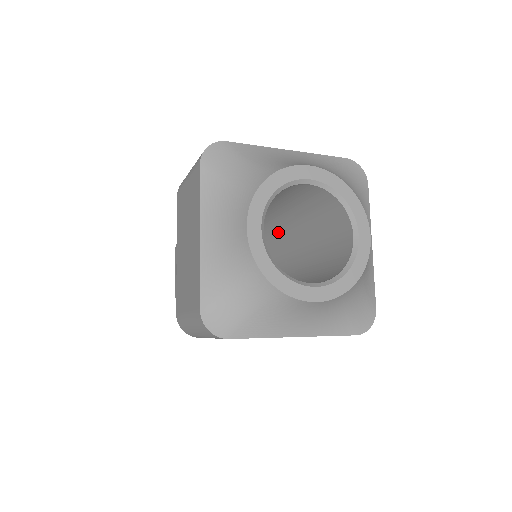
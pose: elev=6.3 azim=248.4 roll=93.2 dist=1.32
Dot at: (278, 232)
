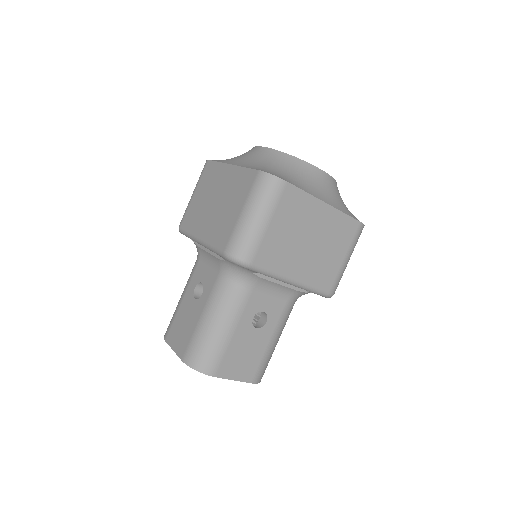
Dot at: occluded
